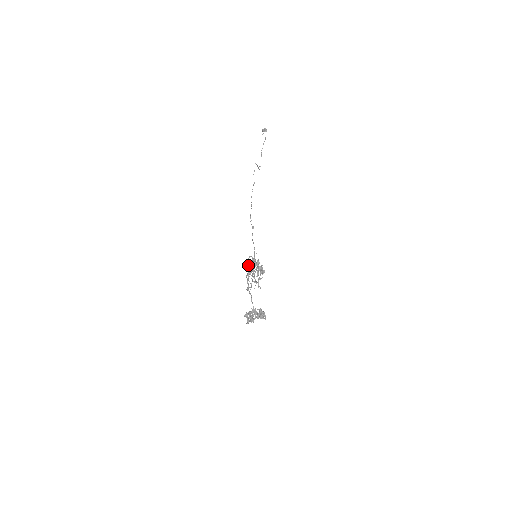
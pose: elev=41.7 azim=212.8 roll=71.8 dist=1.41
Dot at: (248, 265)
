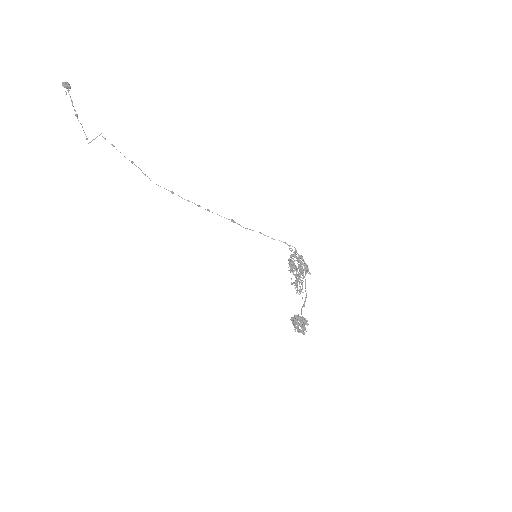
Dot at: (289, 263)
